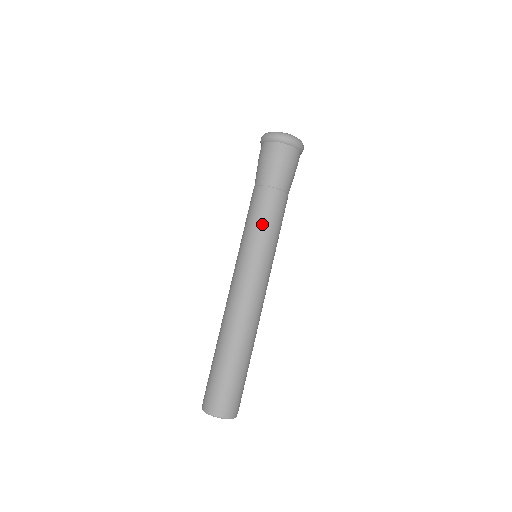
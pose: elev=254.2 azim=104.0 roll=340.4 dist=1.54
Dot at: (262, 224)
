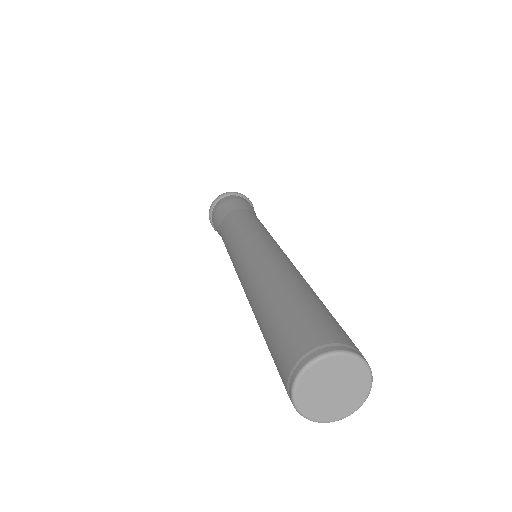
Dot at: (241, 223)
